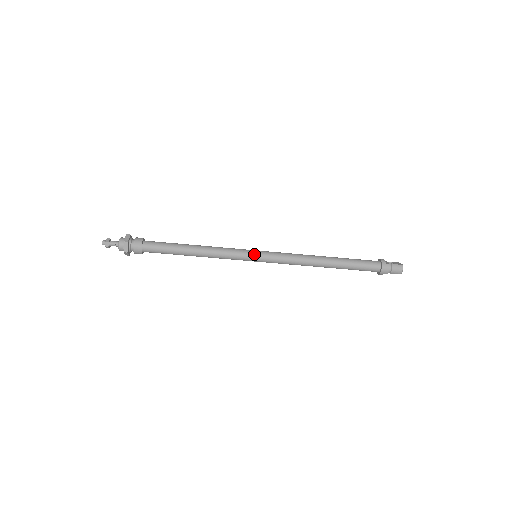
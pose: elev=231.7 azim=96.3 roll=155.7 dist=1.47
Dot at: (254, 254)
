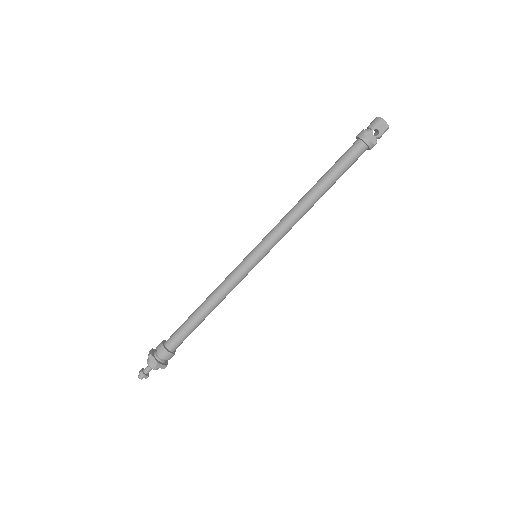
Dot at: (249, 253)
